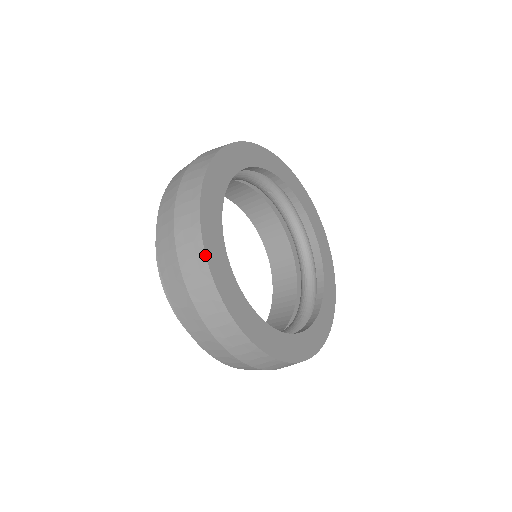
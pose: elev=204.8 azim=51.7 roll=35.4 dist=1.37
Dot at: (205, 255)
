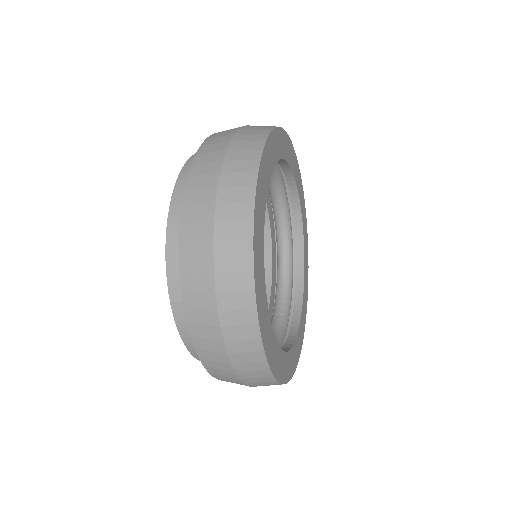
Dot at: (255, 294)
